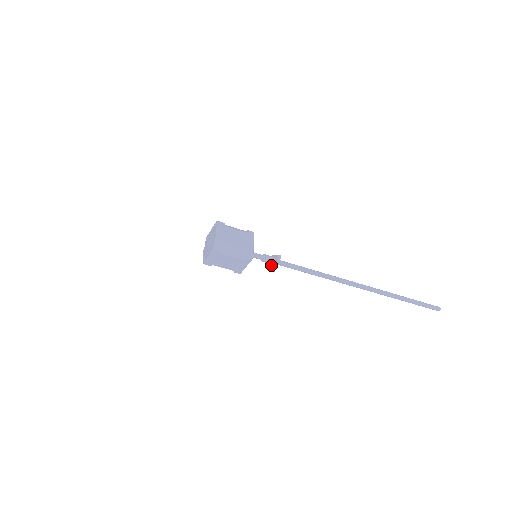
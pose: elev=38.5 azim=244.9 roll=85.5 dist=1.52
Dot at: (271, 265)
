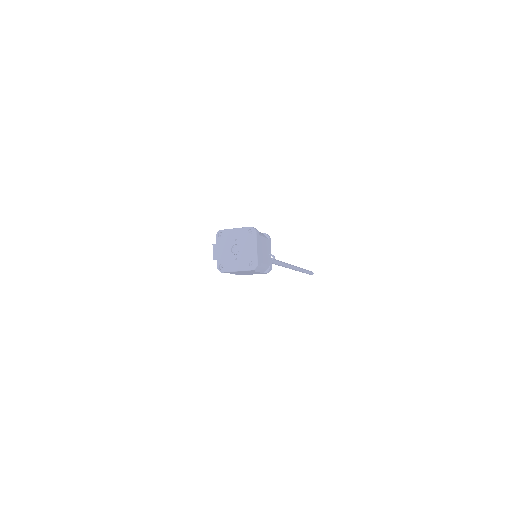
Dot at: occluded
